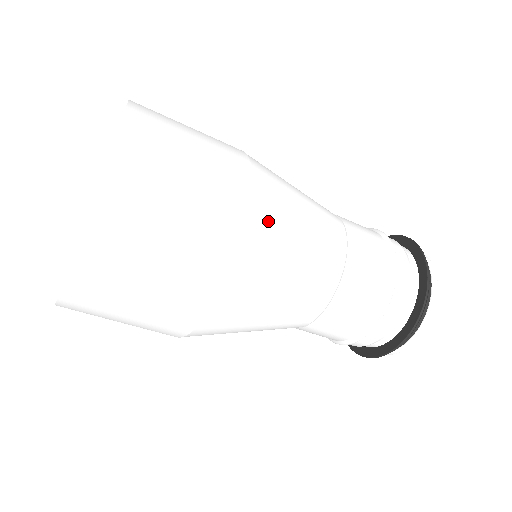
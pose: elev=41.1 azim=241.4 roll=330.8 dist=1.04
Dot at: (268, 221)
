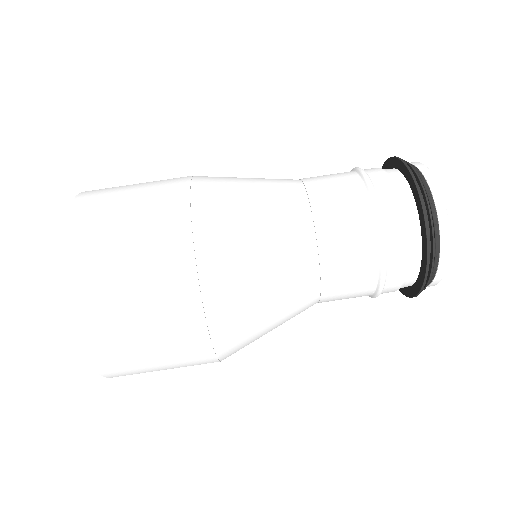
Dot at: (216, 220)
